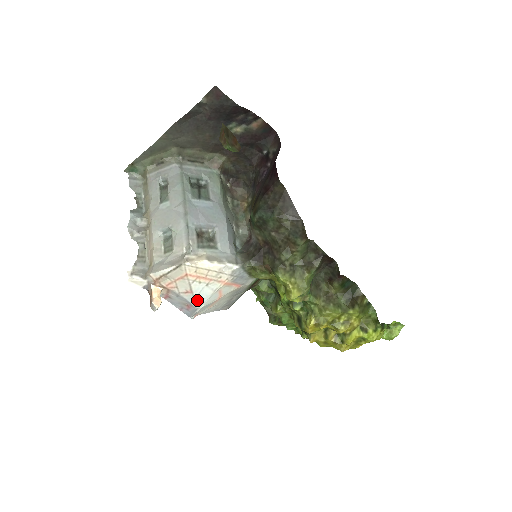
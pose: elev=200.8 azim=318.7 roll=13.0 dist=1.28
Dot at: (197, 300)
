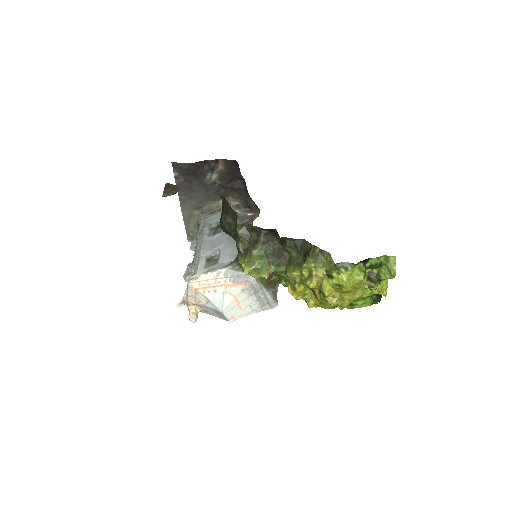
Dot at: (217, 305)
